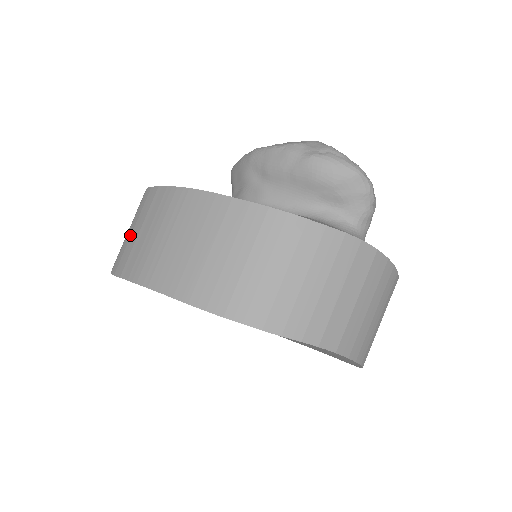
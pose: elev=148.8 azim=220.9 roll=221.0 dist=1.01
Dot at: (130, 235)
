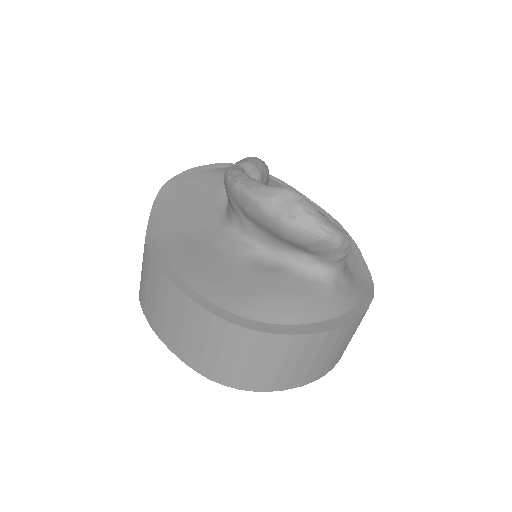
Dot at: (142, 279)
